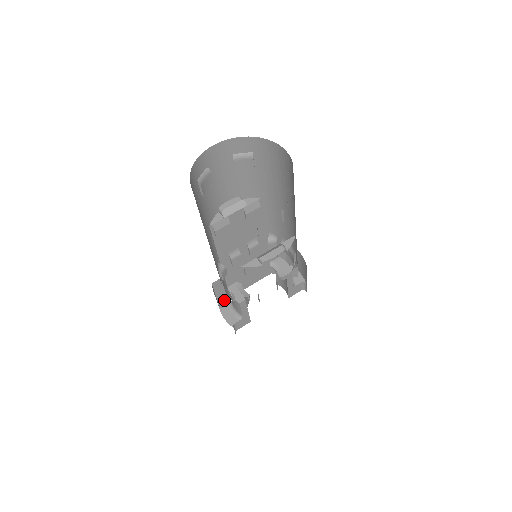
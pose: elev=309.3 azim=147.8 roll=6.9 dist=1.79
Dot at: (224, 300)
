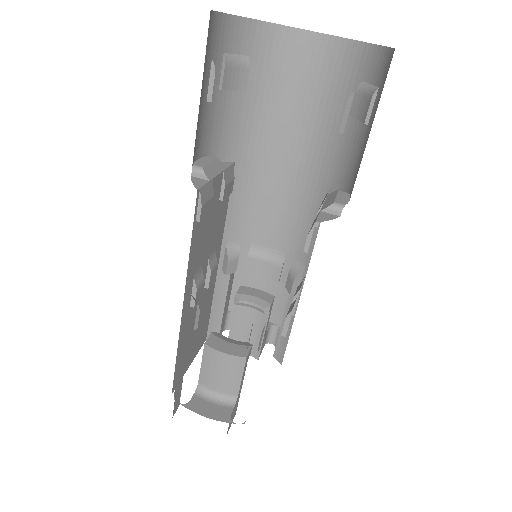
Dot at: (178, 392)
